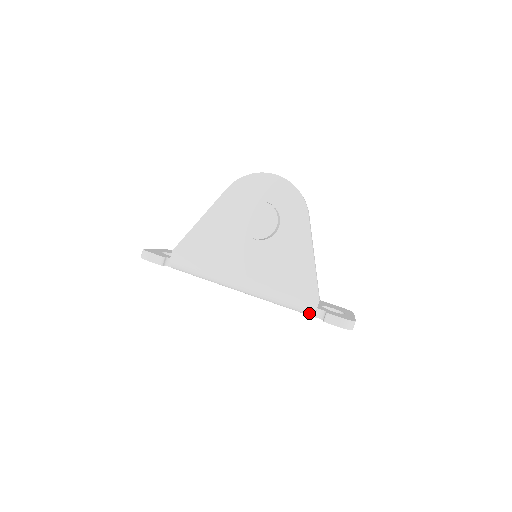
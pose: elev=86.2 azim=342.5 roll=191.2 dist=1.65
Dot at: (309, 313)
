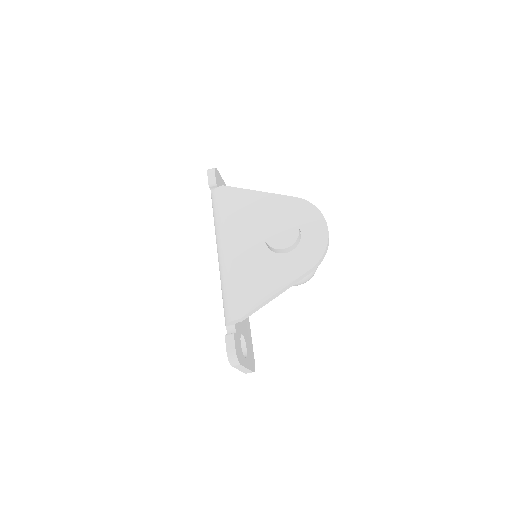
Dot at: (226, 318)
